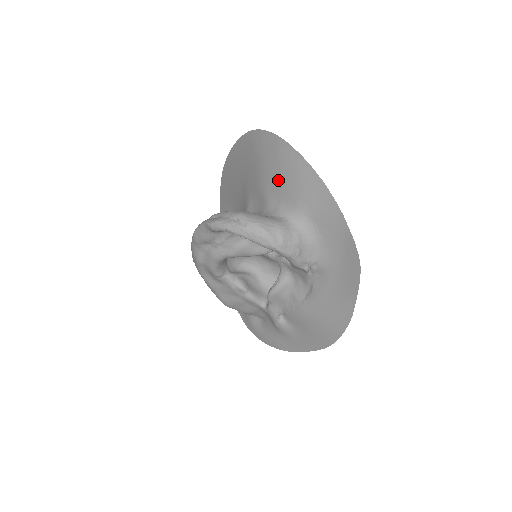
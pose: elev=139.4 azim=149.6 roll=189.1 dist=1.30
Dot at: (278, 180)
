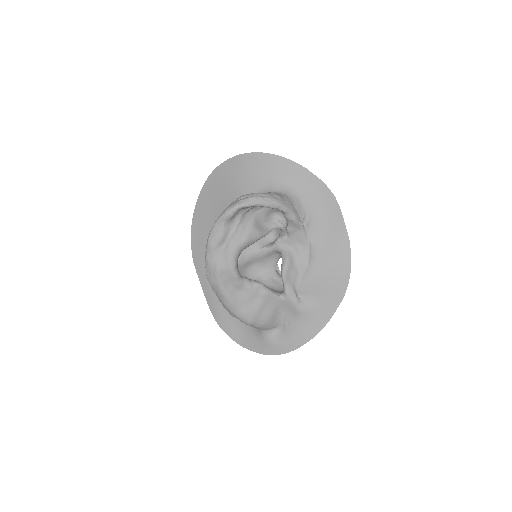
Dot at: (251, 179)
